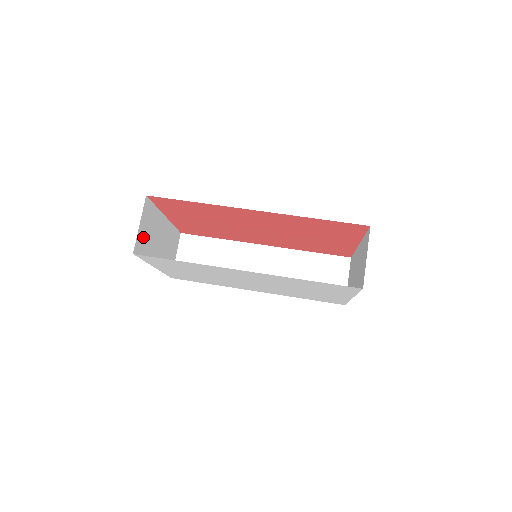
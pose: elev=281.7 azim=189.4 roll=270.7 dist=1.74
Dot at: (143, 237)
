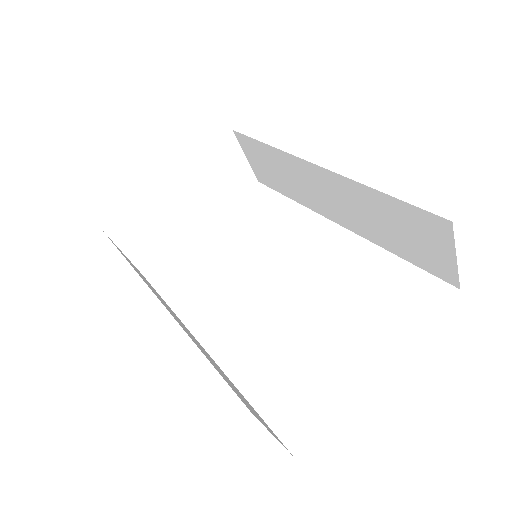
Dot at: (145, 248)
